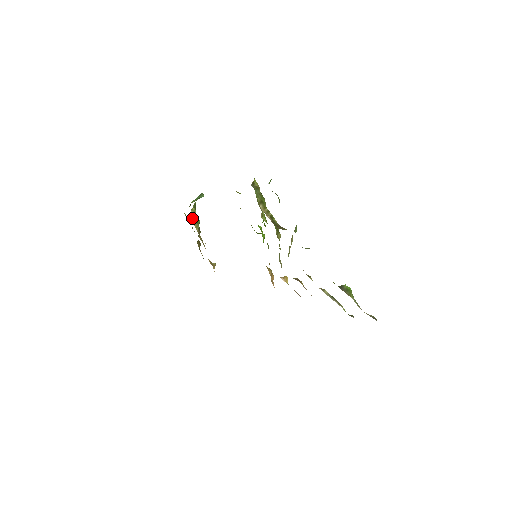
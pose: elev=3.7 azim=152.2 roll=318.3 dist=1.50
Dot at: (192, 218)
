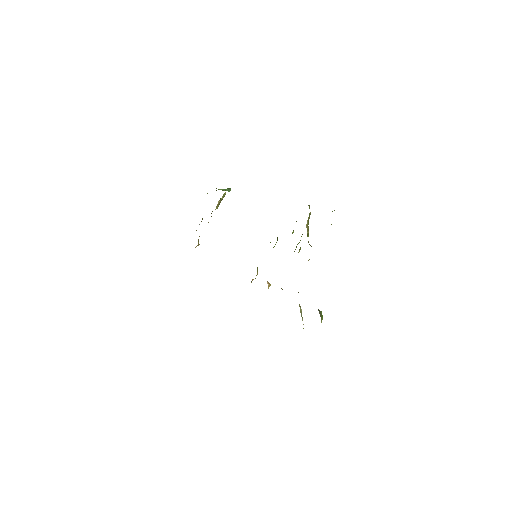
Dot at: (221, 199)
